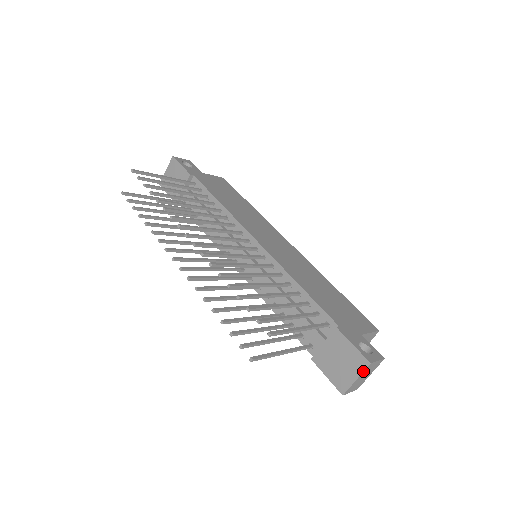
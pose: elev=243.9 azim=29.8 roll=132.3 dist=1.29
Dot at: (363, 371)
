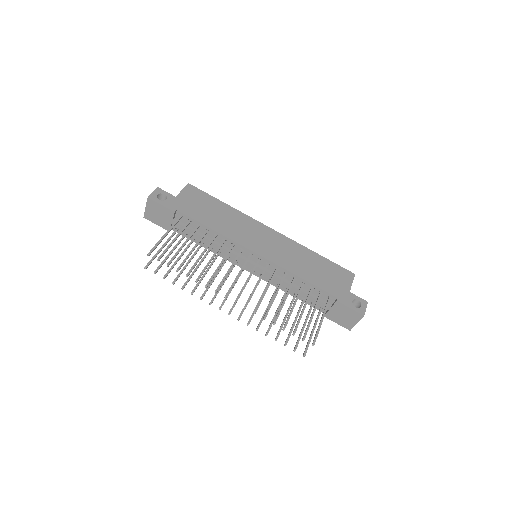
Dot at: occluded
